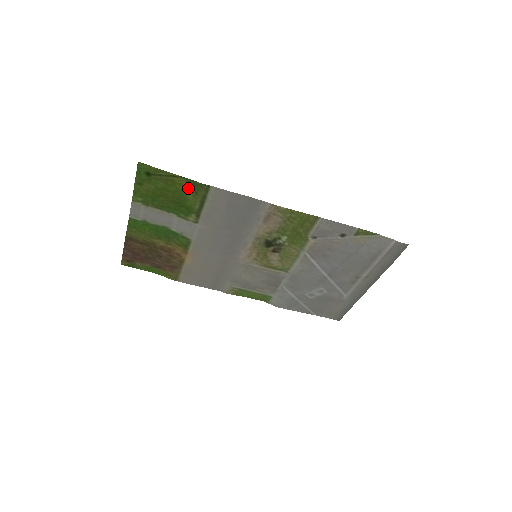
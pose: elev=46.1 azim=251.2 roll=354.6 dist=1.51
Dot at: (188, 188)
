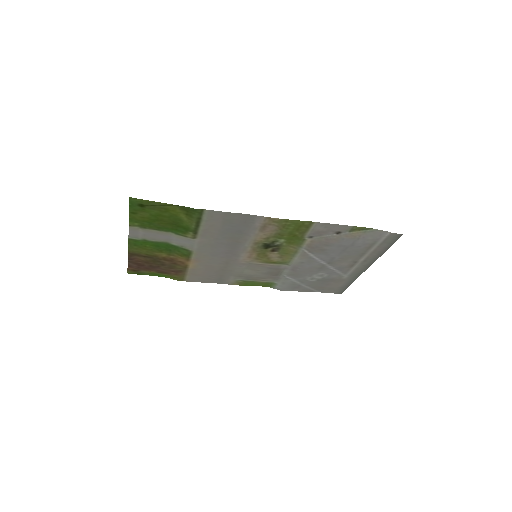
Dot at: (182, 213)
